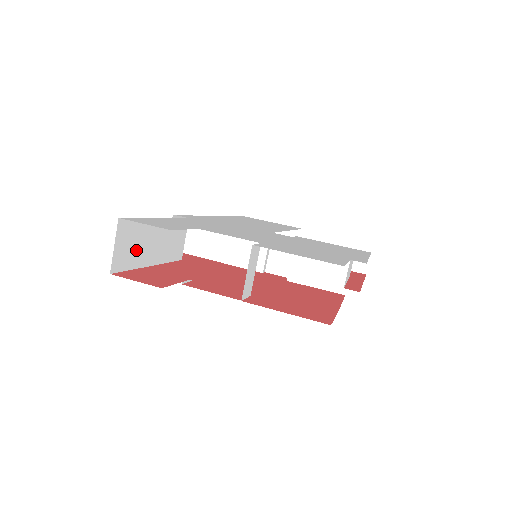
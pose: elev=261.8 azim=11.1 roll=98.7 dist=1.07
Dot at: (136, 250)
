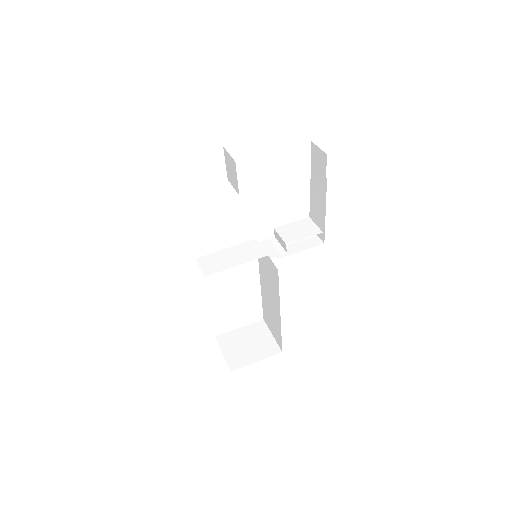
Dot at: occluded
